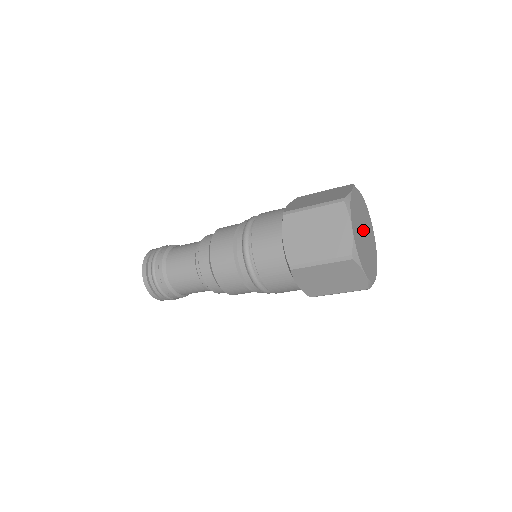
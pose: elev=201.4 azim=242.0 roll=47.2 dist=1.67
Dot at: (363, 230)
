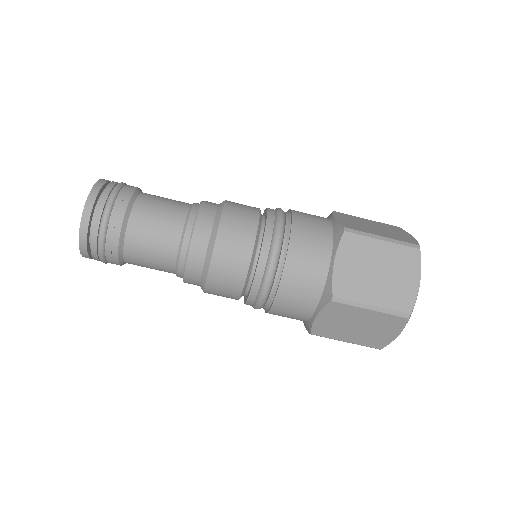
Dot at: occluded
